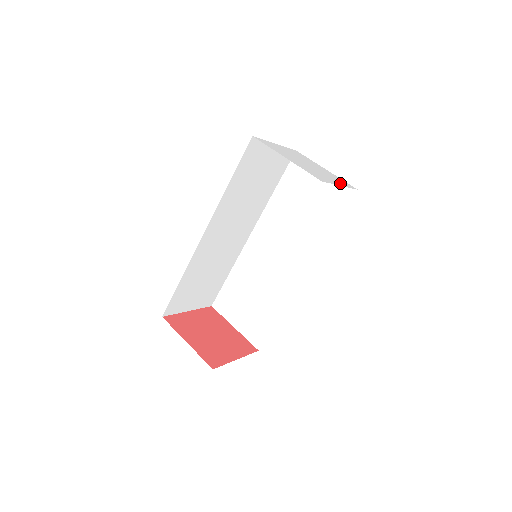
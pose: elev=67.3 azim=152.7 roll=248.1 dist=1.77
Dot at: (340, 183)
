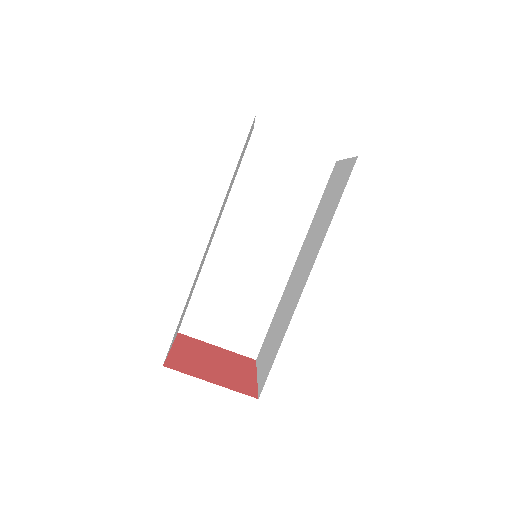
Dot at: occluded
